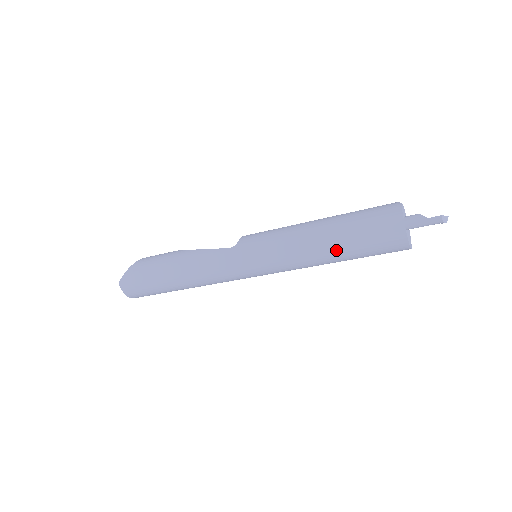
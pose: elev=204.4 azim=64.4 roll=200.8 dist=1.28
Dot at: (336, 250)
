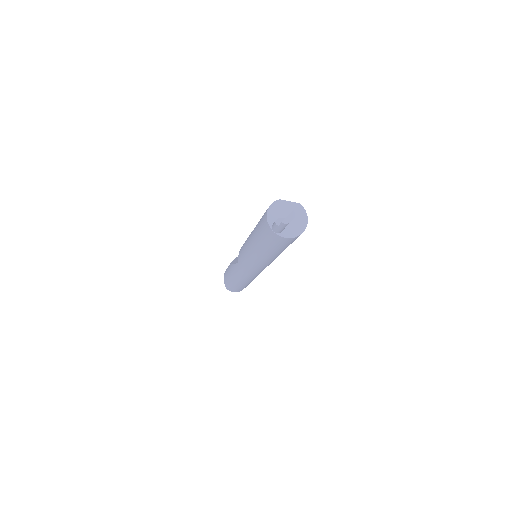
Dot at: (269, 254)
